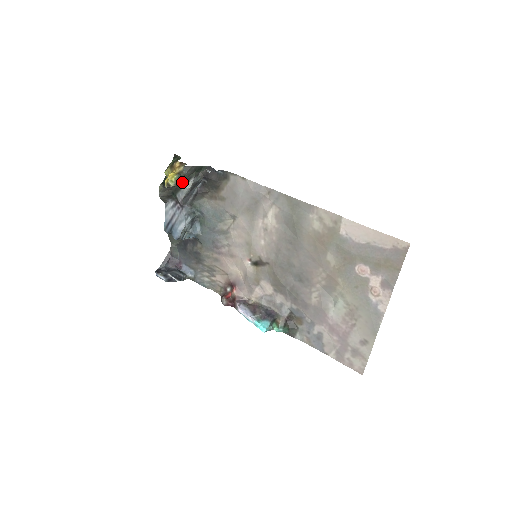
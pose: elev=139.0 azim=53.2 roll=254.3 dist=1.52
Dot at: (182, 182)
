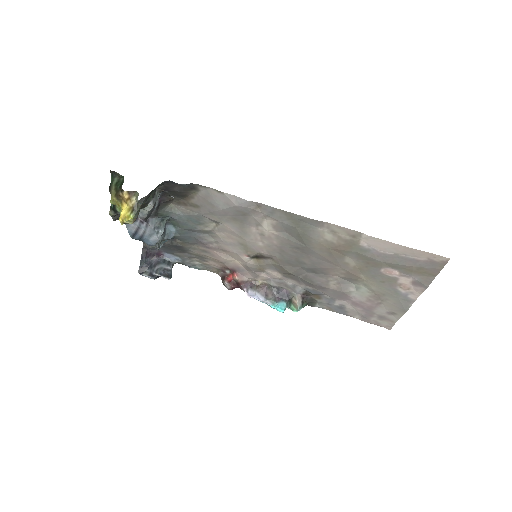
Dot at: occluded
